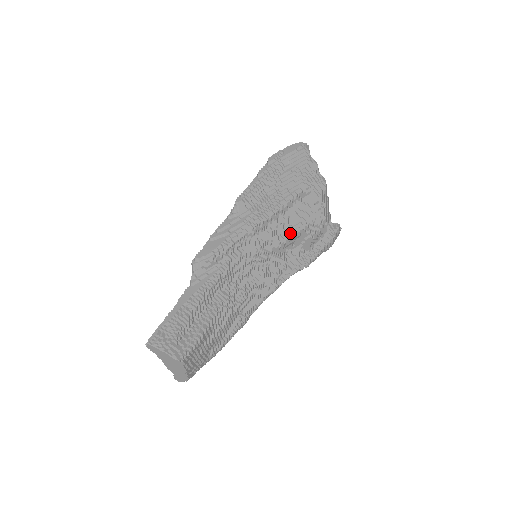
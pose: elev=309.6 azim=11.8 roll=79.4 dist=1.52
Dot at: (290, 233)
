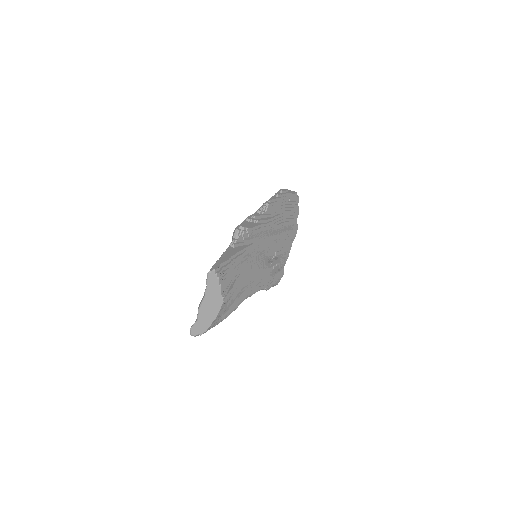
Dot at: (277, 251)
